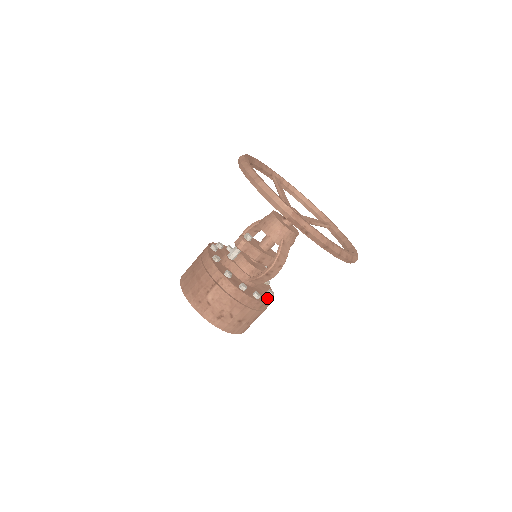
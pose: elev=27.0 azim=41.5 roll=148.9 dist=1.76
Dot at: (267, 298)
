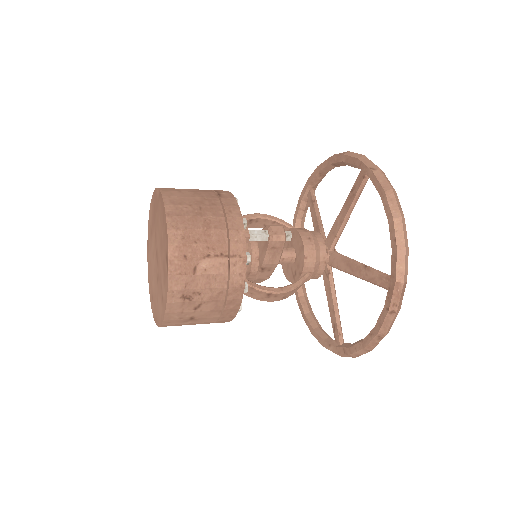
Dot at: occluded
